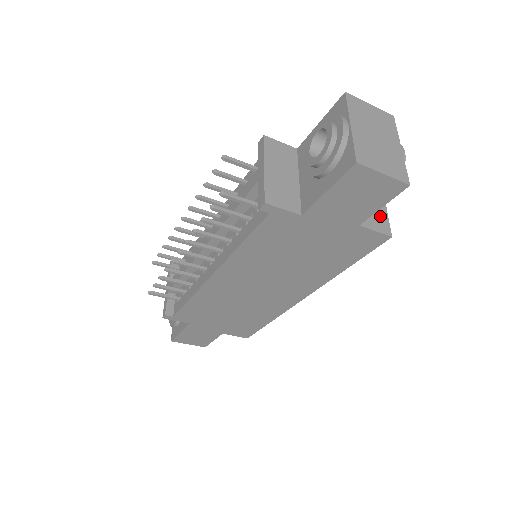
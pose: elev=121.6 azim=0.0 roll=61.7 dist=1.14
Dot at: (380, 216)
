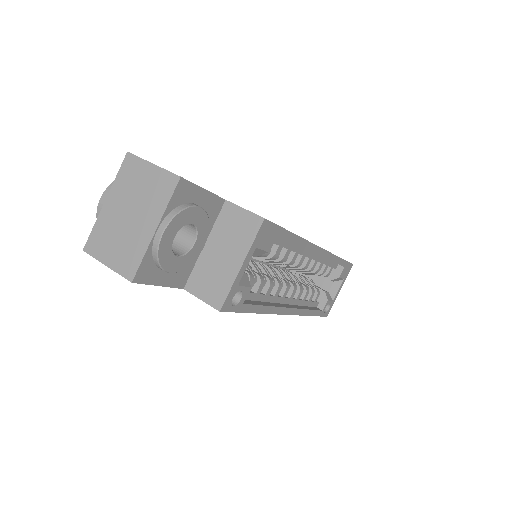
Dot at: (220, 282)
